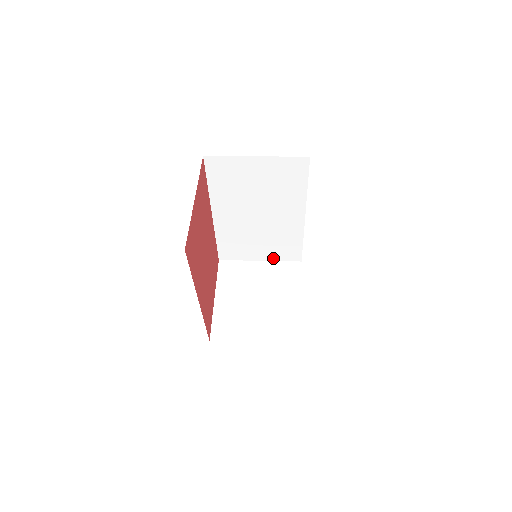
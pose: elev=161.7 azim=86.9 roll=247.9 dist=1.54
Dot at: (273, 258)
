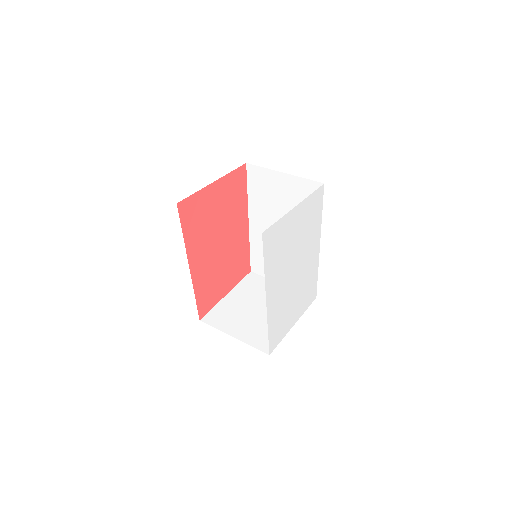
Dot at: occluded
